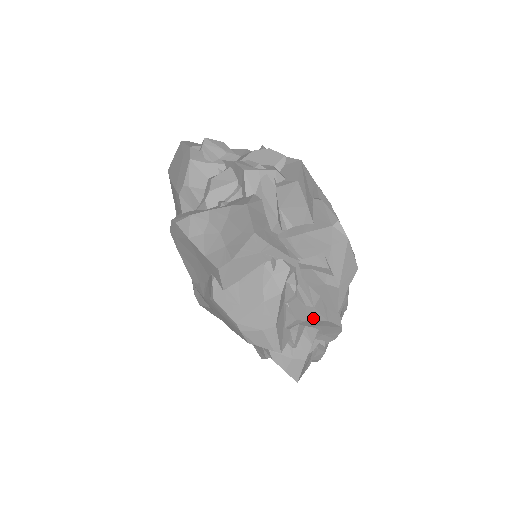
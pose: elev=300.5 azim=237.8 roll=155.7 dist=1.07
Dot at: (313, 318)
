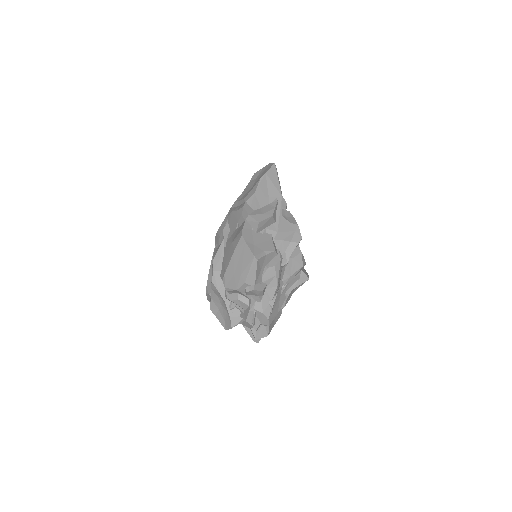
Dot at: occluded
